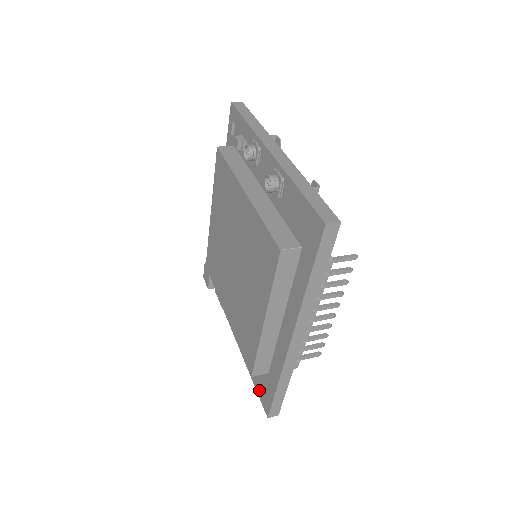
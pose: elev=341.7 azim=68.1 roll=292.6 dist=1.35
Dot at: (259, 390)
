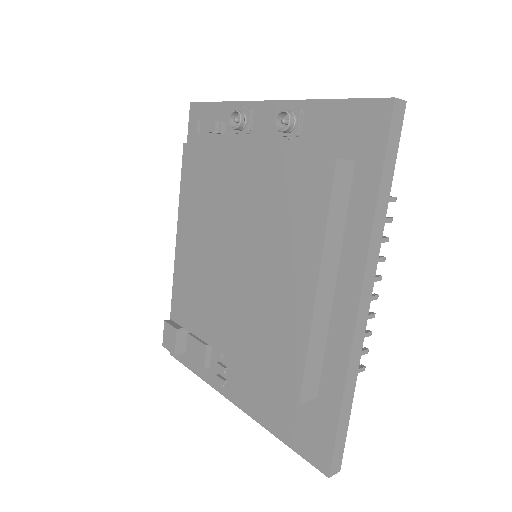
Dot at: (300, 444)
